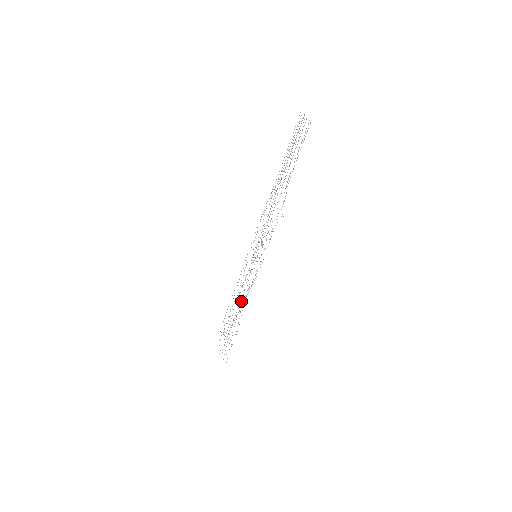
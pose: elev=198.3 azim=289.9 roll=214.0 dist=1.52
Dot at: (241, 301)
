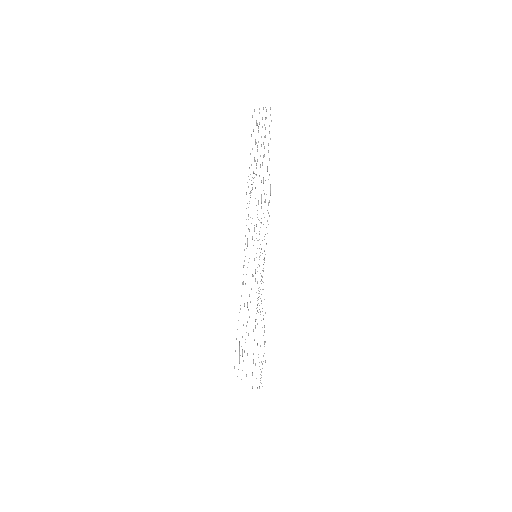
Dot at: occluded
